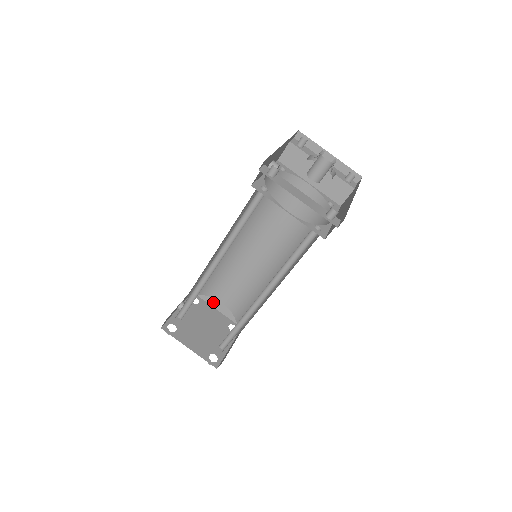
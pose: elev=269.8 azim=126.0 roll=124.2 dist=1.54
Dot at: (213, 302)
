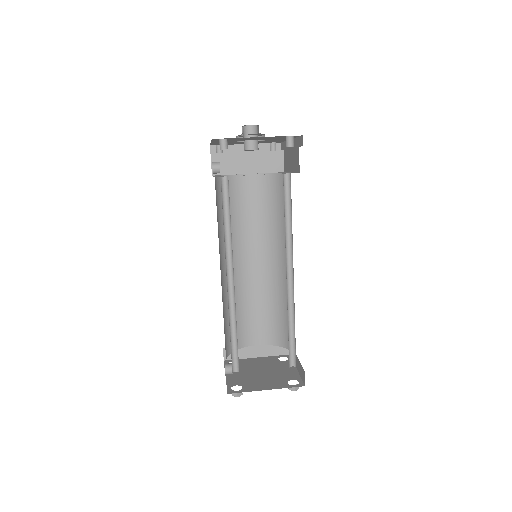
Dot at: (249, 353)
